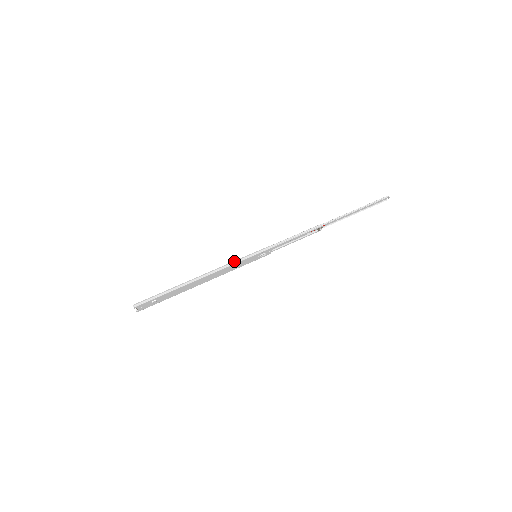
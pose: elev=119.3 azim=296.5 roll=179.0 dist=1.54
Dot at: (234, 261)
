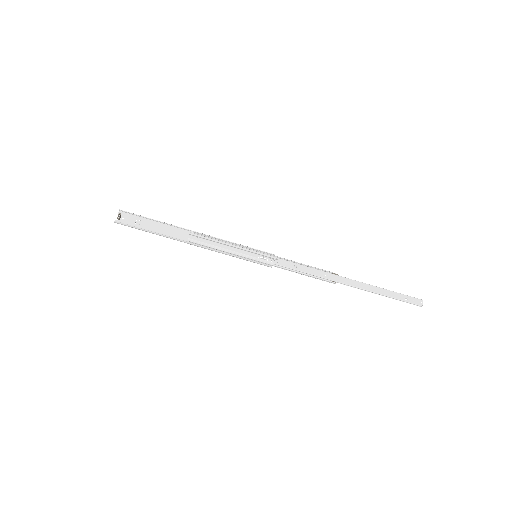
Dot at: (229, 255)
